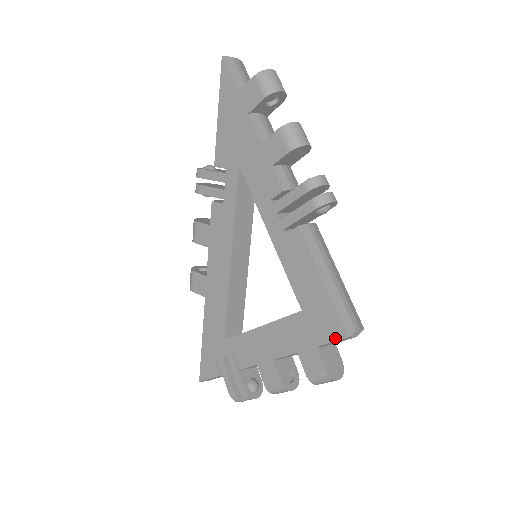
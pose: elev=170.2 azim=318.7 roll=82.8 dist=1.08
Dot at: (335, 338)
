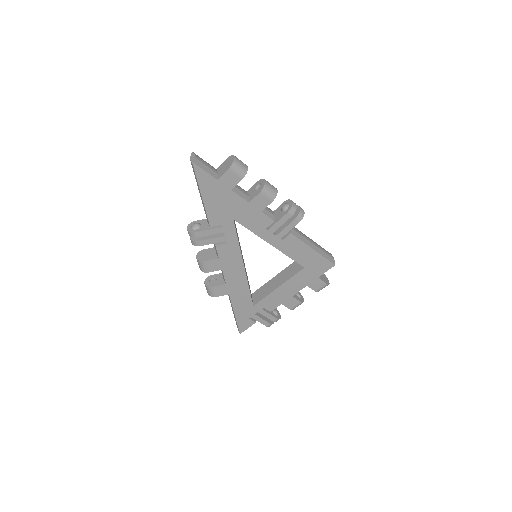
Dot at: (328, 269)
